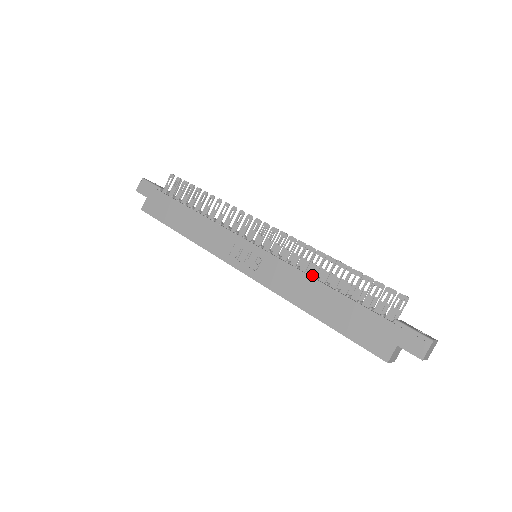
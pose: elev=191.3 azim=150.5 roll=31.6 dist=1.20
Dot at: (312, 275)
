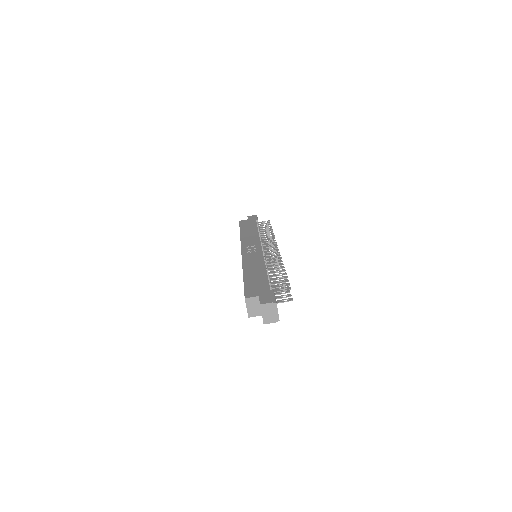
Dot at: occluded
